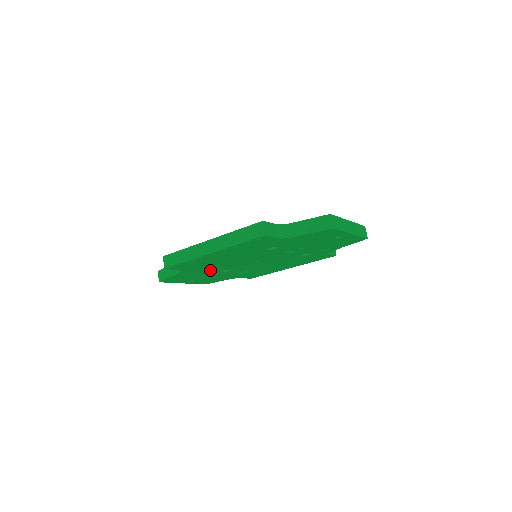
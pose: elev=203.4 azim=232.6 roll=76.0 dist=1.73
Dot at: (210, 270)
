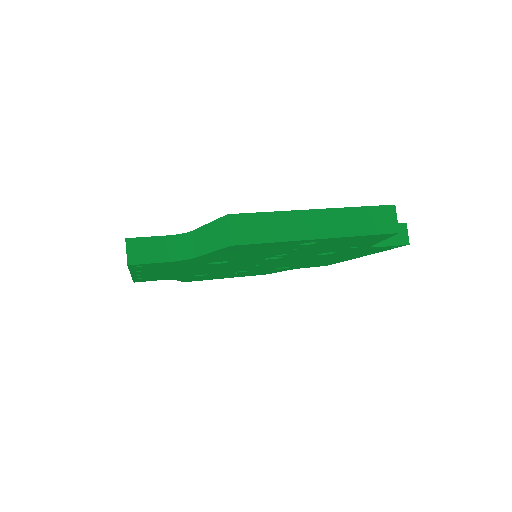
Dot at: (213, 274)
